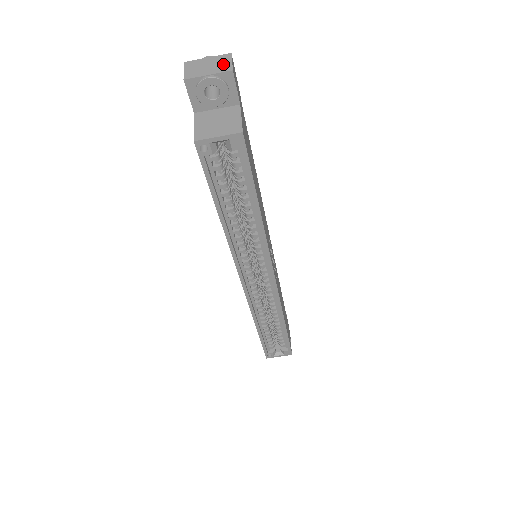
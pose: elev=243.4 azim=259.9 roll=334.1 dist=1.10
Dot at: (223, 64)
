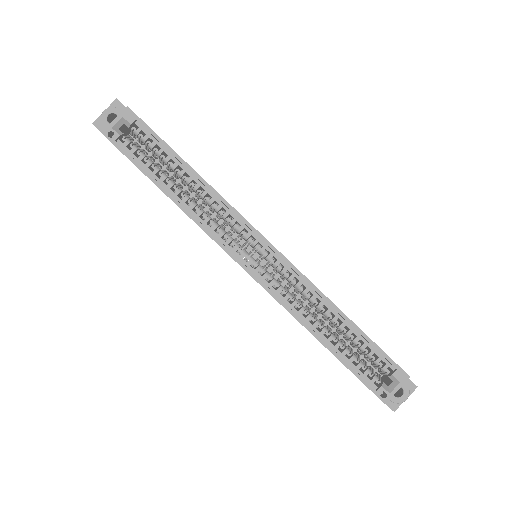
Dot at: occluded
